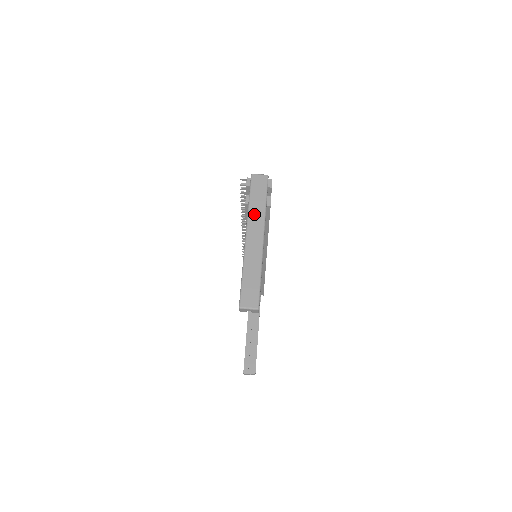
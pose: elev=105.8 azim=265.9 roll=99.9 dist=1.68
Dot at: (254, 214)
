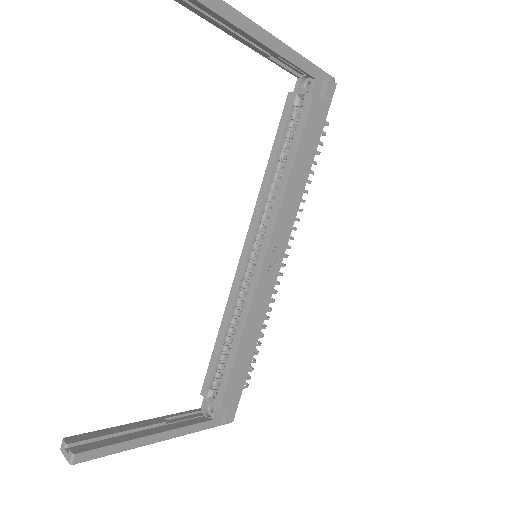
Dot at: occluded
